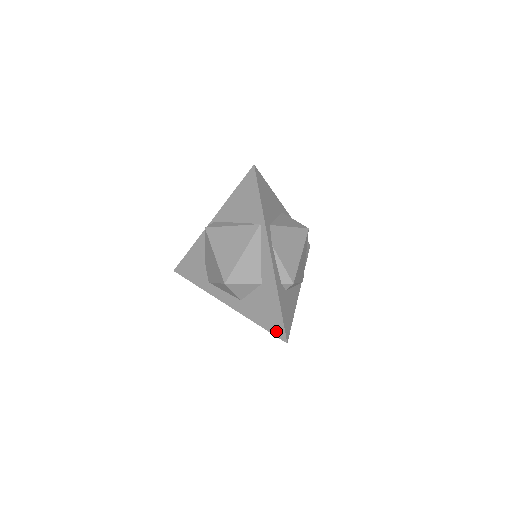
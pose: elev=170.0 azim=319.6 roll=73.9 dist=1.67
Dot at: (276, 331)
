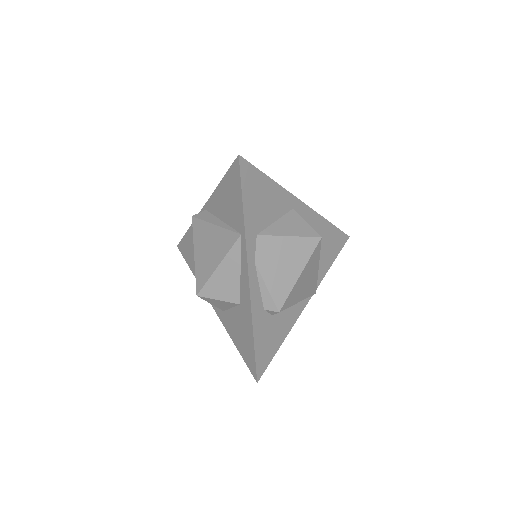
Dot at: (249, 363)
